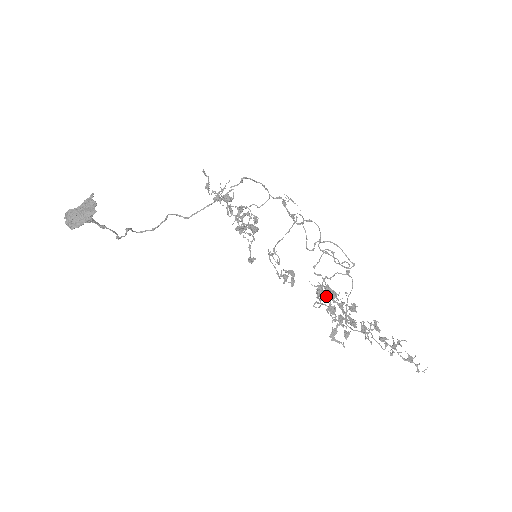
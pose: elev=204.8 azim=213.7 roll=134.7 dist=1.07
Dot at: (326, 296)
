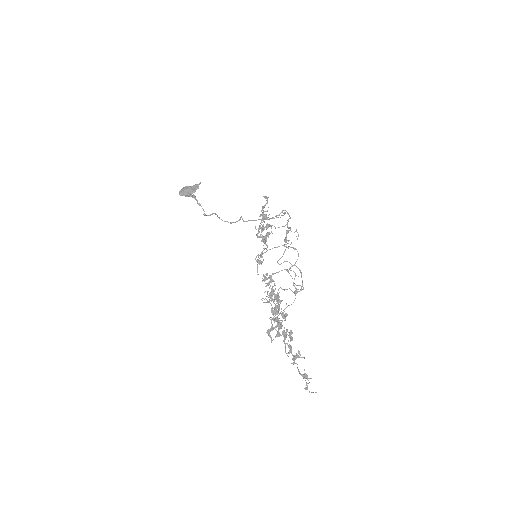
Dot at: (274, 299)
